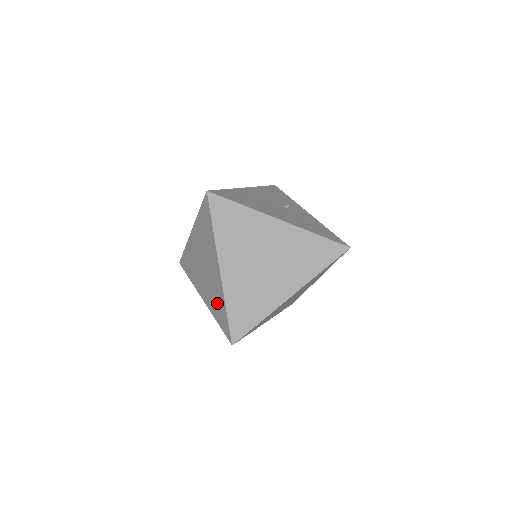
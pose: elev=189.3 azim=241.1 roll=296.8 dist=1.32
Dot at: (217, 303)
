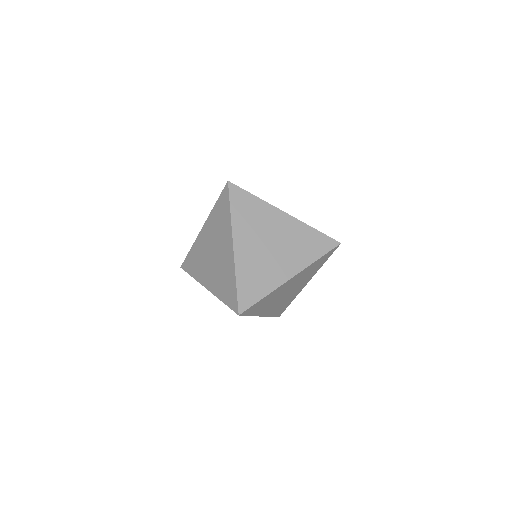
Dot at: (225, 281)
